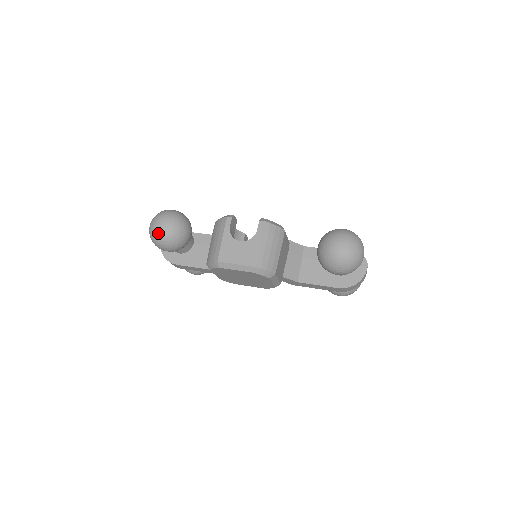
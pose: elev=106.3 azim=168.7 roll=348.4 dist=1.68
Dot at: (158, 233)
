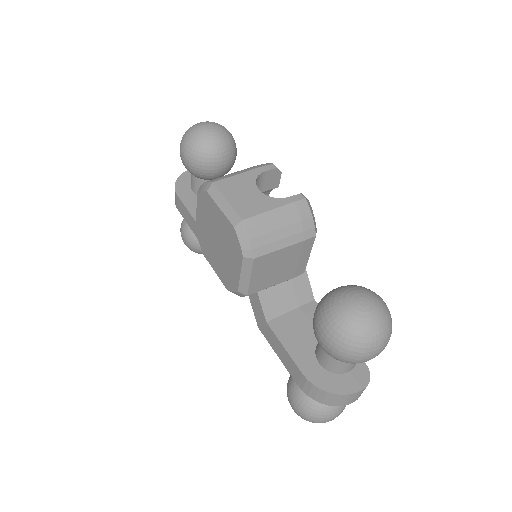
Dot at: (195, 130)
